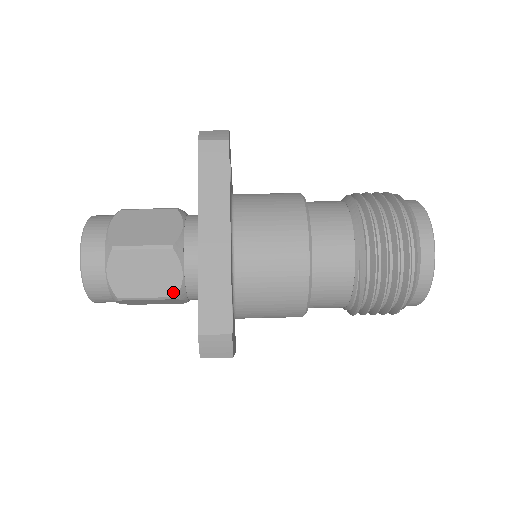
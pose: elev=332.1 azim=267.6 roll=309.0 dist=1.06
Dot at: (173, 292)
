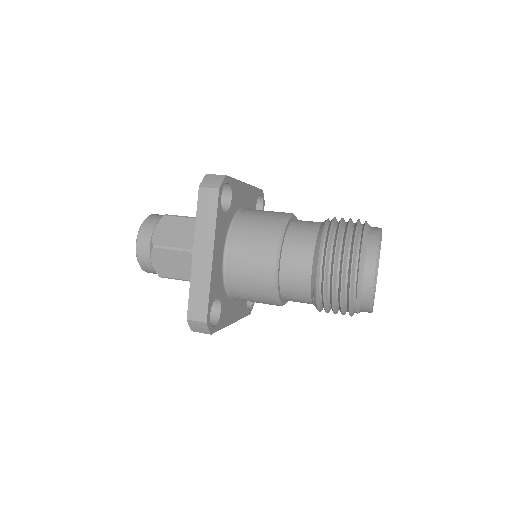
Dot at: occluded
